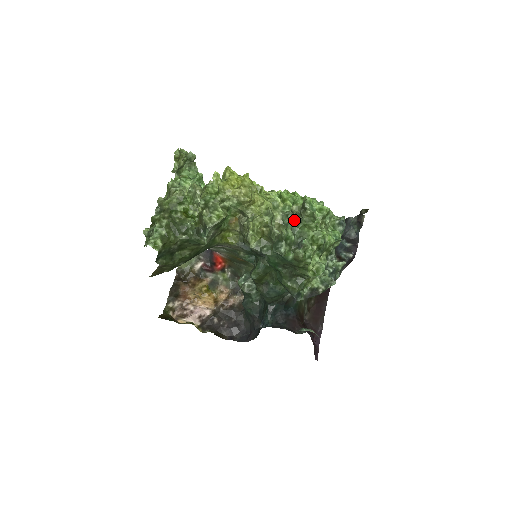
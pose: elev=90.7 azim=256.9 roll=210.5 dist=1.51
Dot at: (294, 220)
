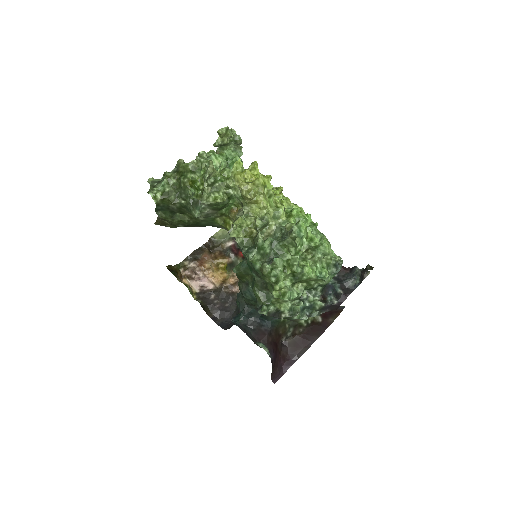
Dot at: (283, 237)
